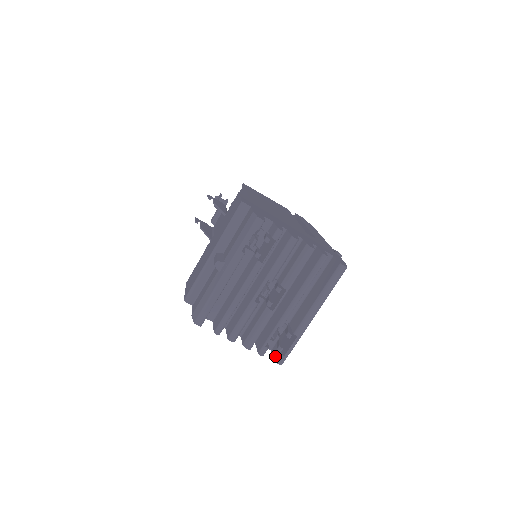
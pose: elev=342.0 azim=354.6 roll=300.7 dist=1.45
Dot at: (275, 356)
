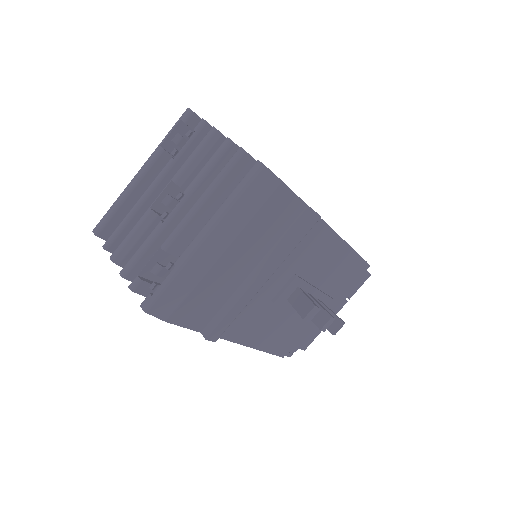
Dot at: occluded
